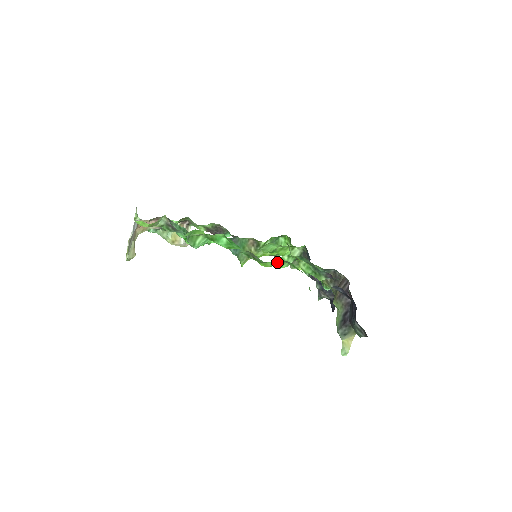
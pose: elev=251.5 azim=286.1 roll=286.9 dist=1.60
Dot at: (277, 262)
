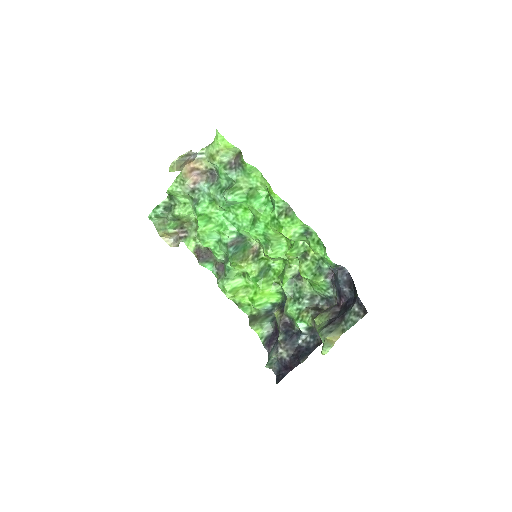
Dot at: (301, 230)
